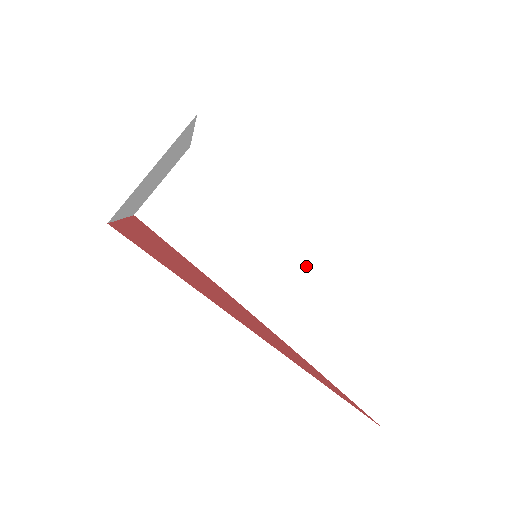
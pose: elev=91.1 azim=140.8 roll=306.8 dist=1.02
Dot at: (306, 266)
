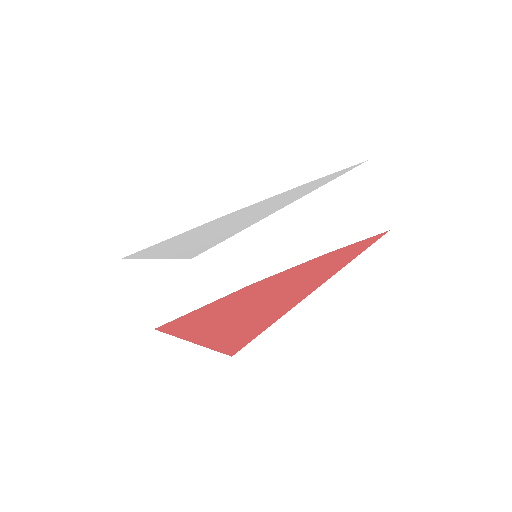
Dot at: (264, 220)
